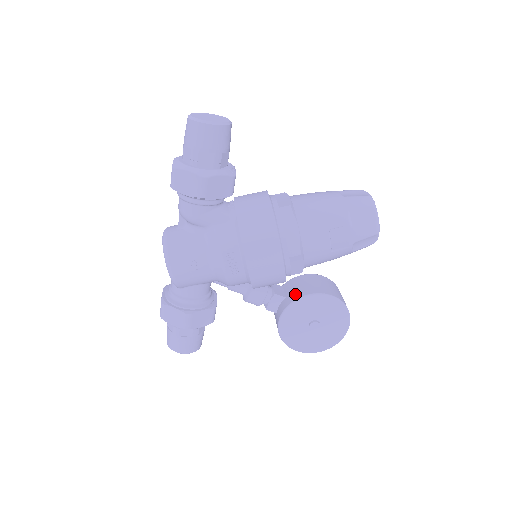
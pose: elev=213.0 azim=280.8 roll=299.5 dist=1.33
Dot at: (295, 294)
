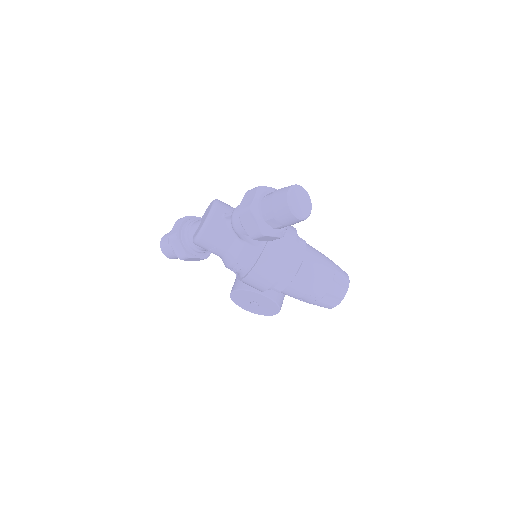
Dot at: occluded
